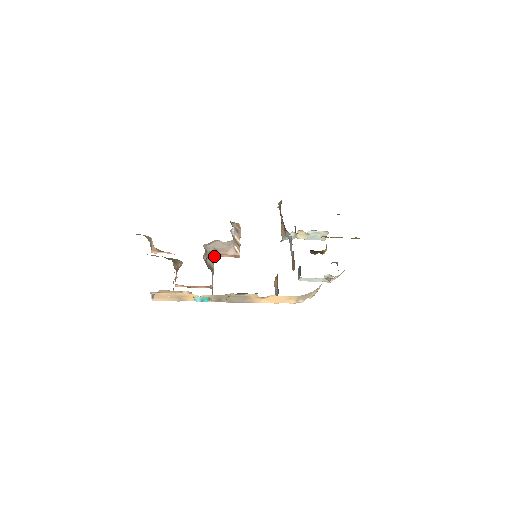
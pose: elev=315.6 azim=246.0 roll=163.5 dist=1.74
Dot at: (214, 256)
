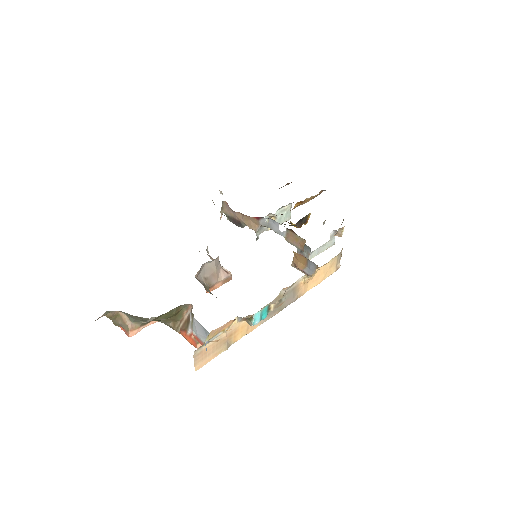
Dot at: (208, 290)
